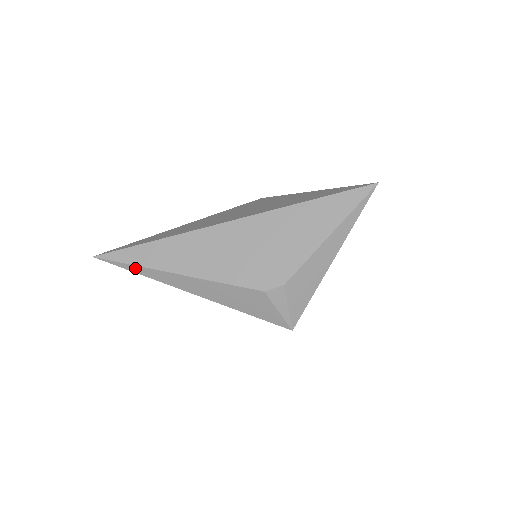
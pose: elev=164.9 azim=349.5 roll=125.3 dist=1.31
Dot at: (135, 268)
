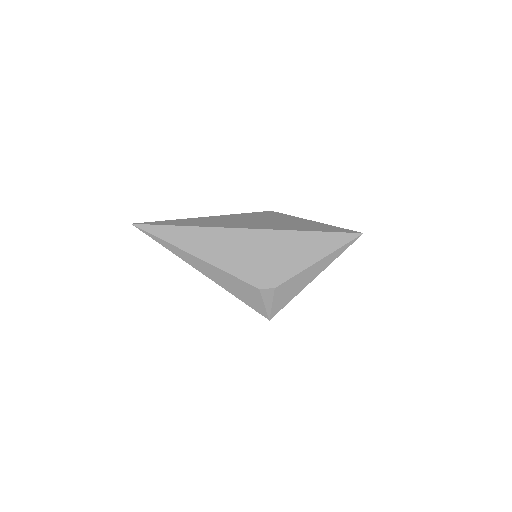
Dot at: (163, 242)
